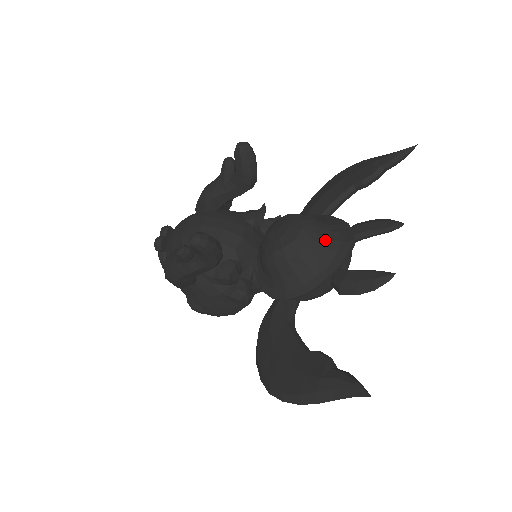
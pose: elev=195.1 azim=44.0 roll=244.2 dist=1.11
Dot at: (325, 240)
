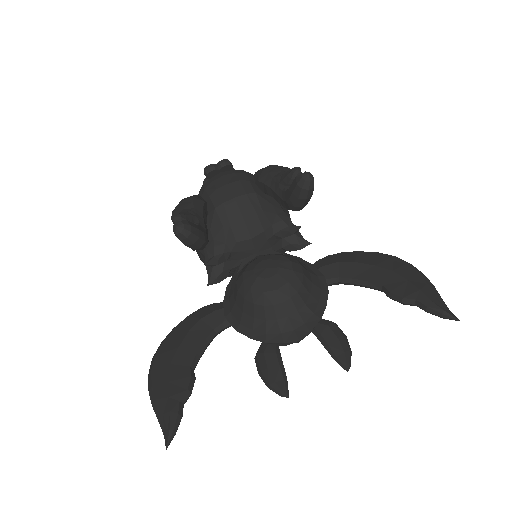
Dot at: (284, 315)
